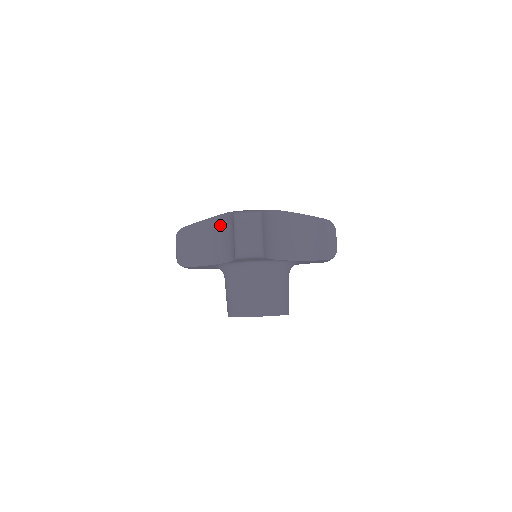
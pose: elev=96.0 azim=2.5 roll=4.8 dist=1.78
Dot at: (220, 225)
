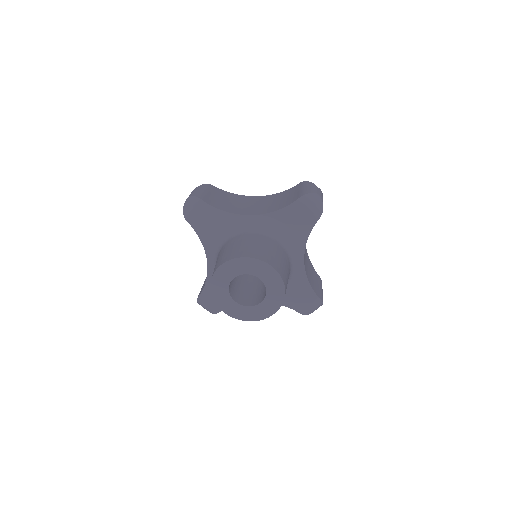
Dot at: occluded
